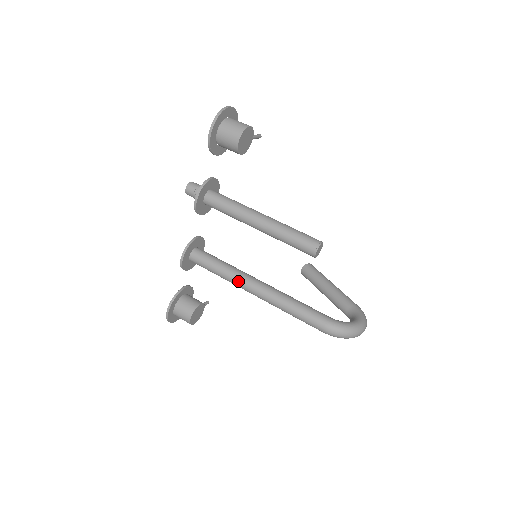
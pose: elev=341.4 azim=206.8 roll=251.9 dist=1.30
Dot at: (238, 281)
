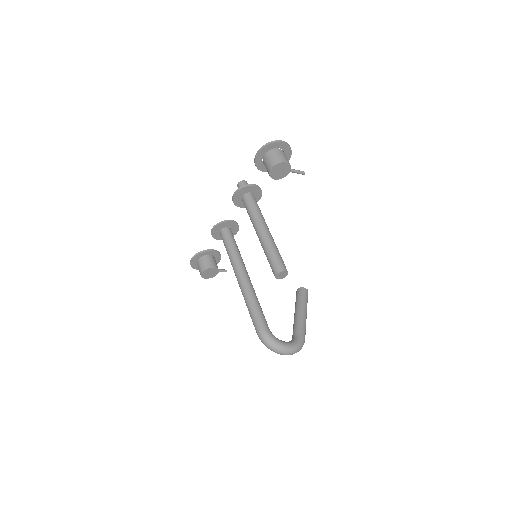
Dot at: (234, 265)
